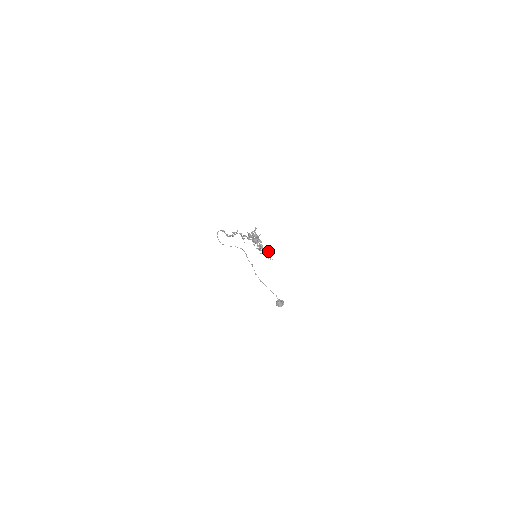
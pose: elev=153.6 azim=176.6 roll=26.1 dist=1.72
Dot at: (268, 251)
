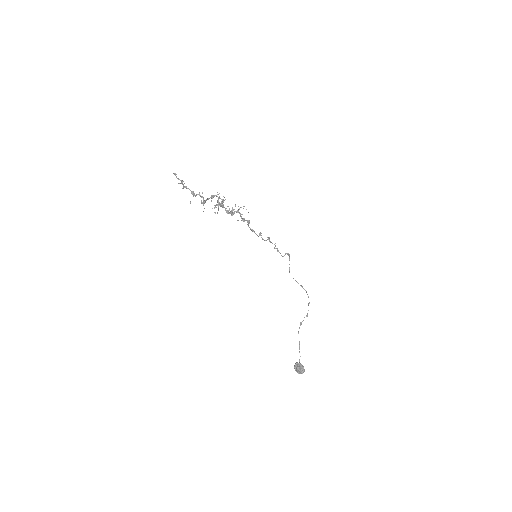
Dot at: occluded
